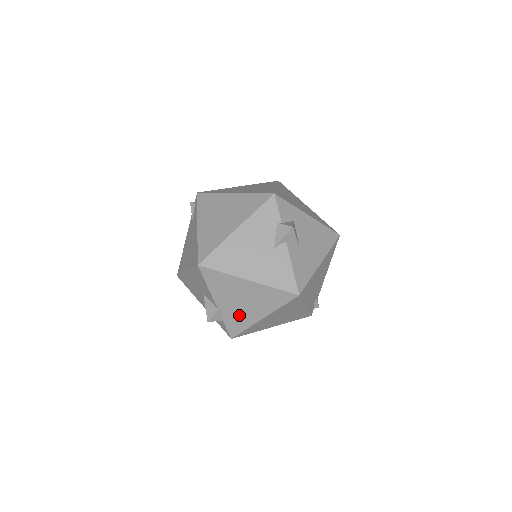
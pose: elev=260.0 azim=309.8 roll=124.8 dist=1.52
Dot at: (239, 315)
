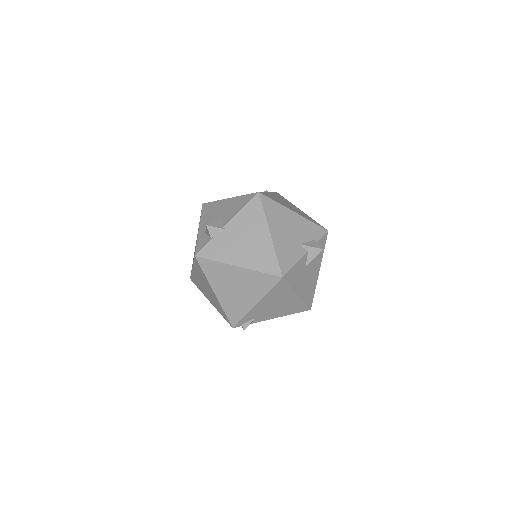
Dot at: (228, 247)
